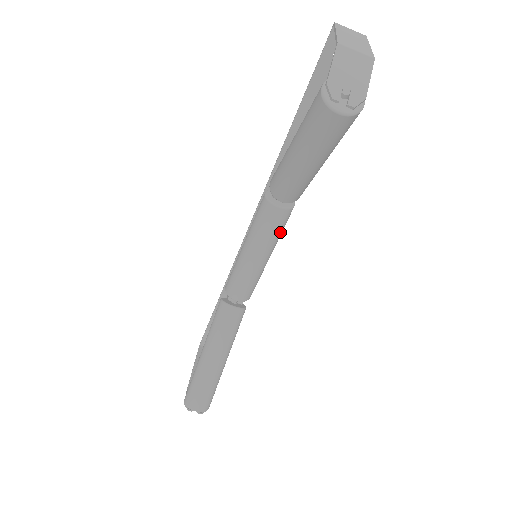
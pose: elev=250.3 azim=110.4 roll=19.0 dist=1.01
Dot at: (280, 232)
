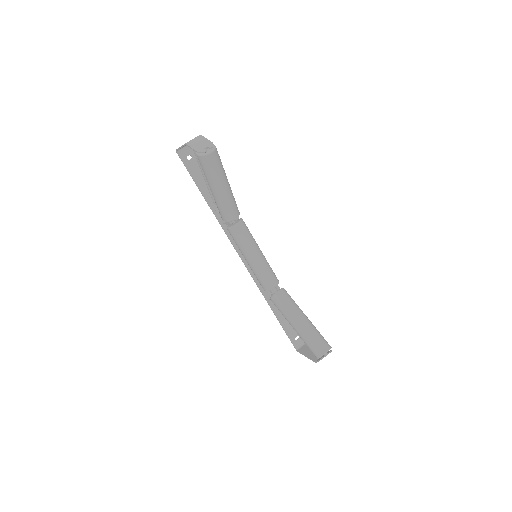
Dot at: (251, 235)
